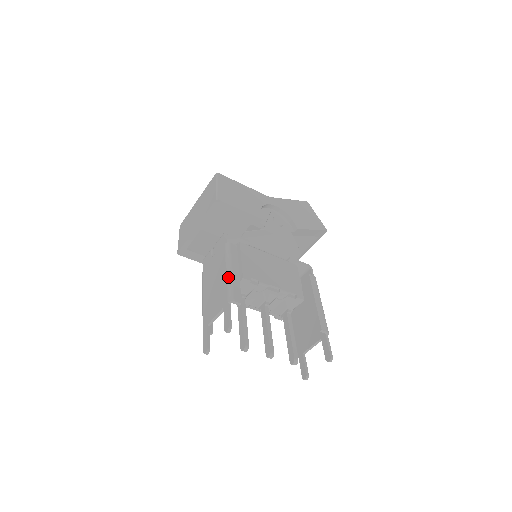
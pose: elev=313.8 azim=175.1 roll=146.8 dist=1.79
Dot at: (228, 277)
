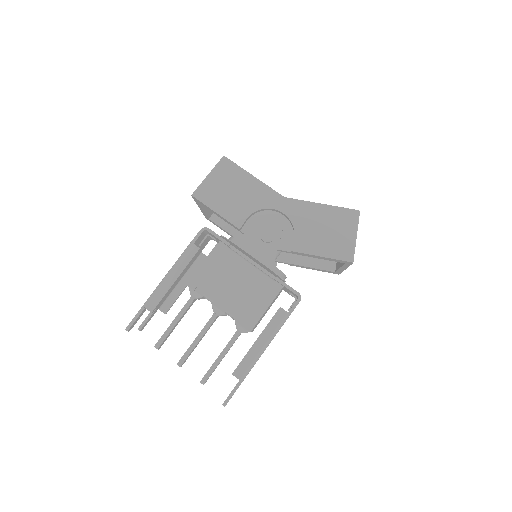
Dot at: (161, 281)
